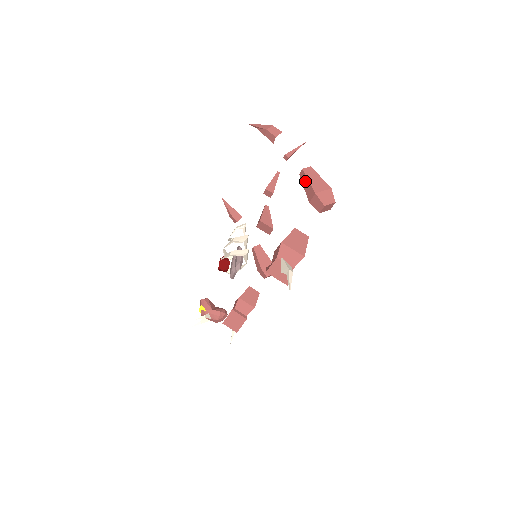
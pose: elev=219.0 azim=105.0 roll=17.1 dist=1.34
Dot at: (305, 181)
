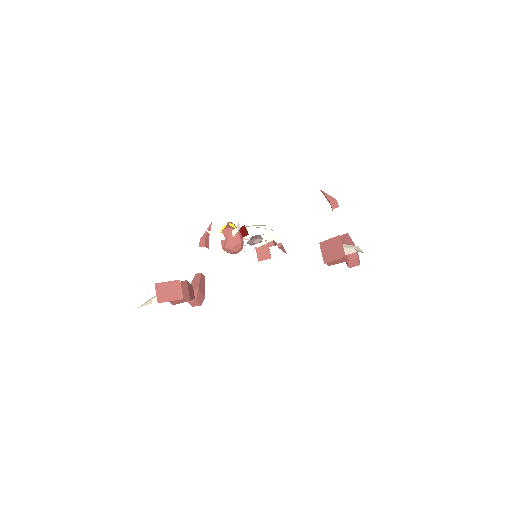
Dot at: (347, 239)
